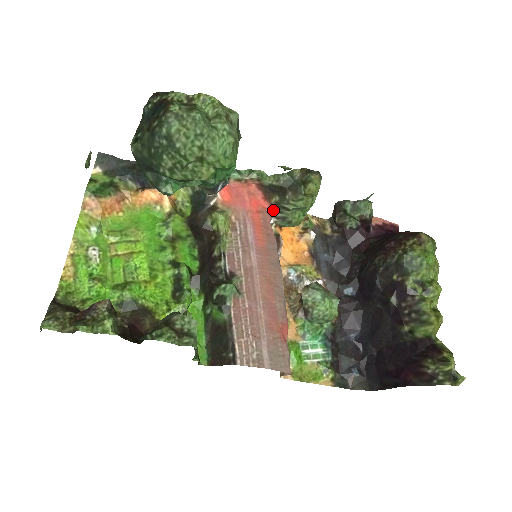
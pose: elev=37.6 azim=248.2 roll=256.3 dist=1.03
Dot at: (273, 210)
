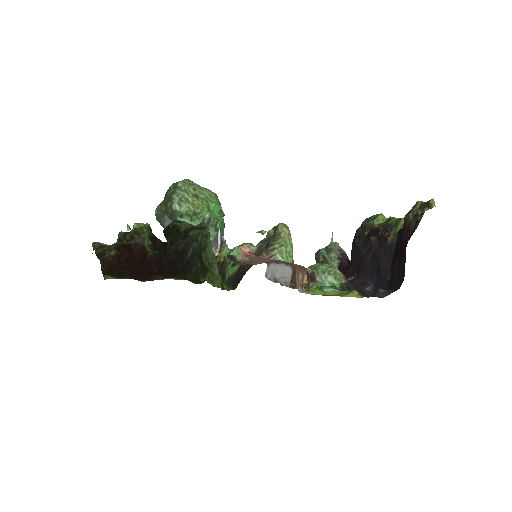
Dot at: occluded
